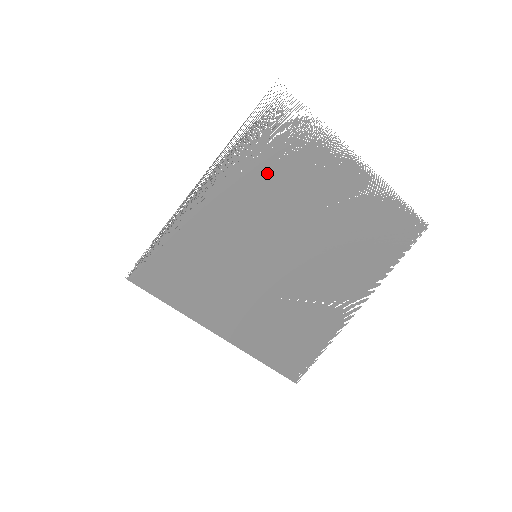
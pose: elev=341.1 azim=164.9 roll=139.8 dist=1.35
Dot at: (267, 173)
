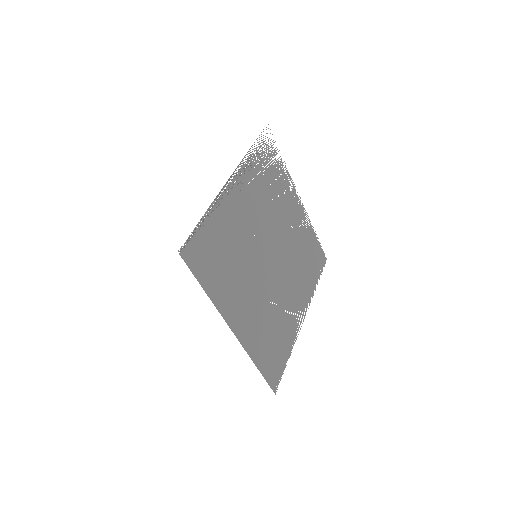
Dot at: (262, 188)
